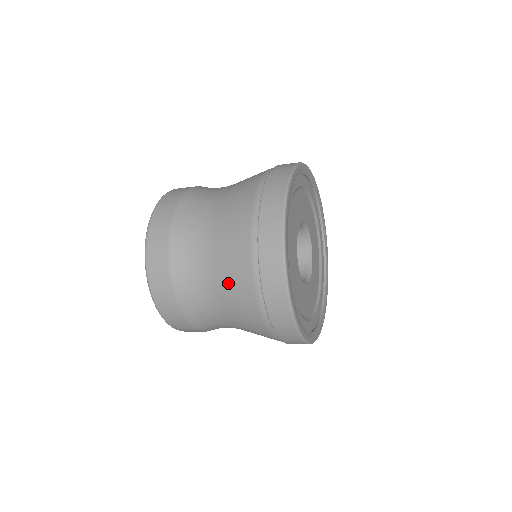
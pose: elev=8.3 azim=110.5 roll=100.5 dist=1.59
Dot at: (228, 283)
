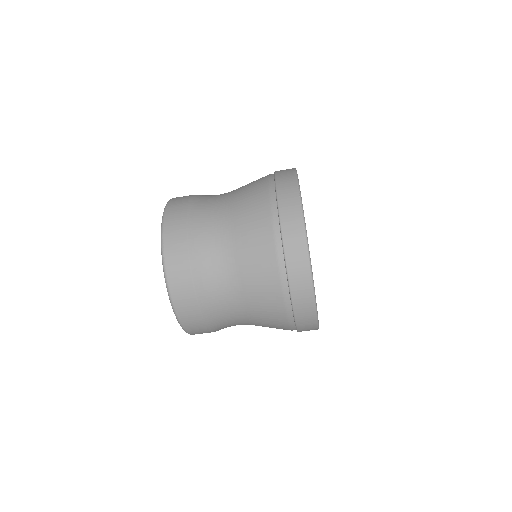
Dot at: (244, 186)
